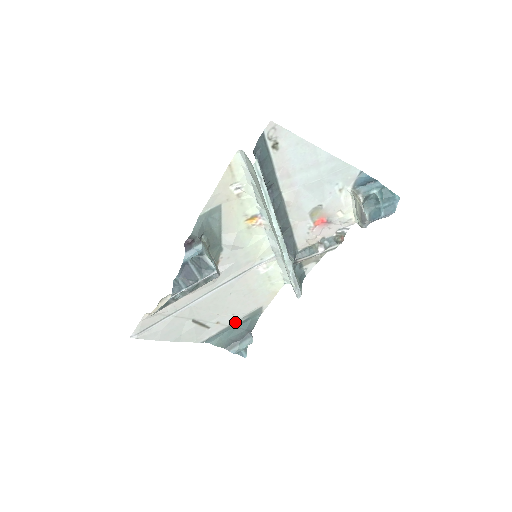
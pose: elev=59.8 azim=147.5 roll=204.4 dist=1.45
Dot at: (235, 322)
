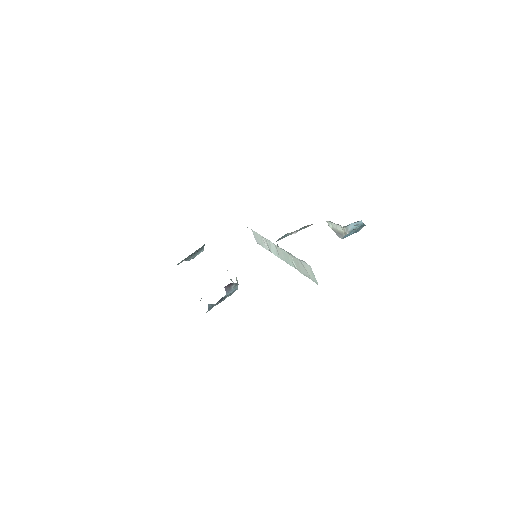
Dot at: occluded
